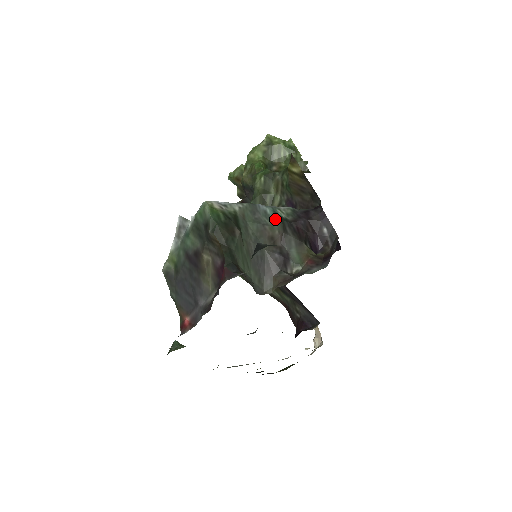
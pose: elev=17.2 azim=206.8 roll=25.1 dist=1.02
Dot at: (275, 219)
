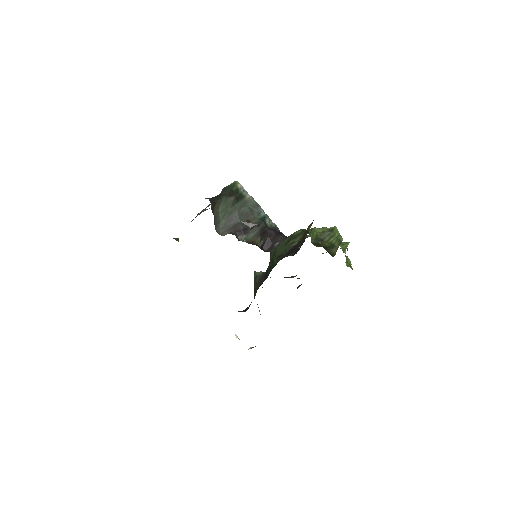
Dot at: (261, 218)
